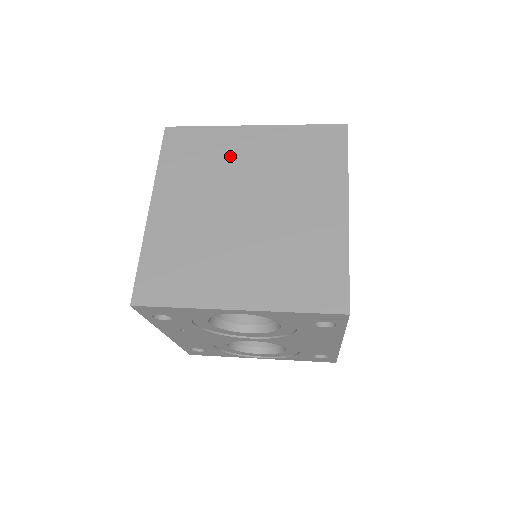
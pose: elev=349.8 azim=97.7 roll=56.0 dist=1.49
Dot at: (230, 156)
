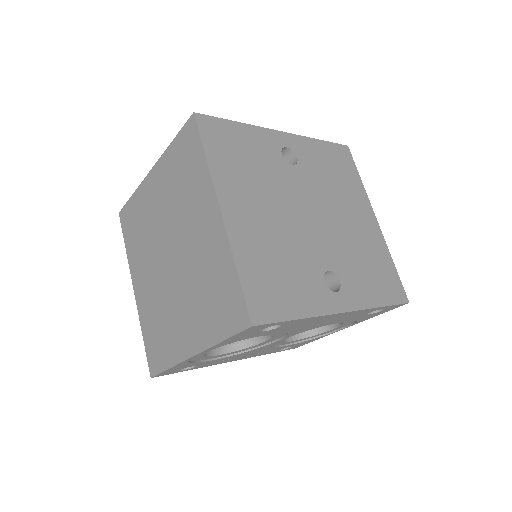
Dot at: (149, 212)
